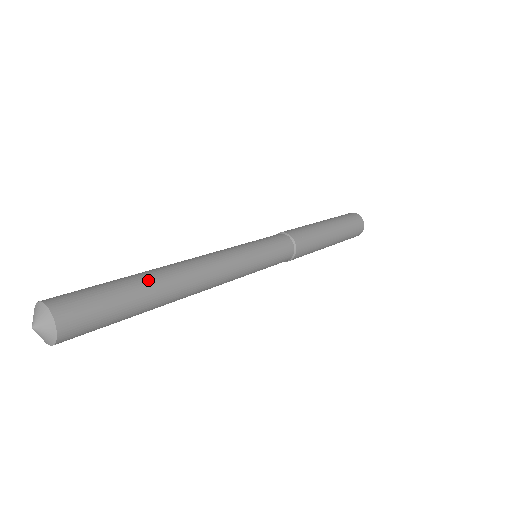
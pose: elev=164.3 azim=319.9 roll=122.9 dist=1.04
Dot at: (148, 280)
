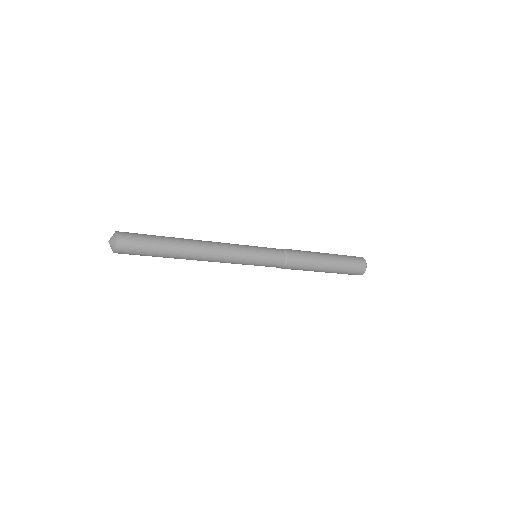
Dot at: occluded
